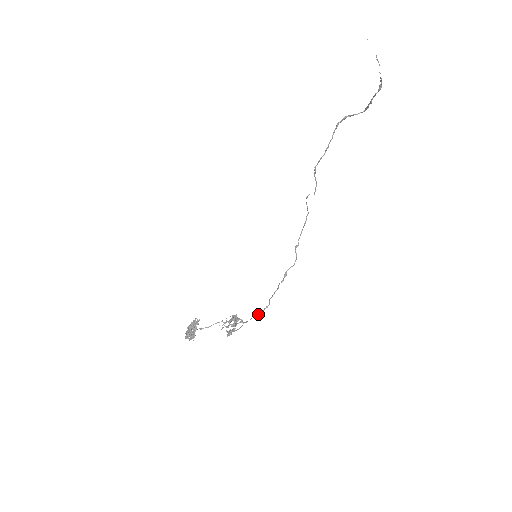
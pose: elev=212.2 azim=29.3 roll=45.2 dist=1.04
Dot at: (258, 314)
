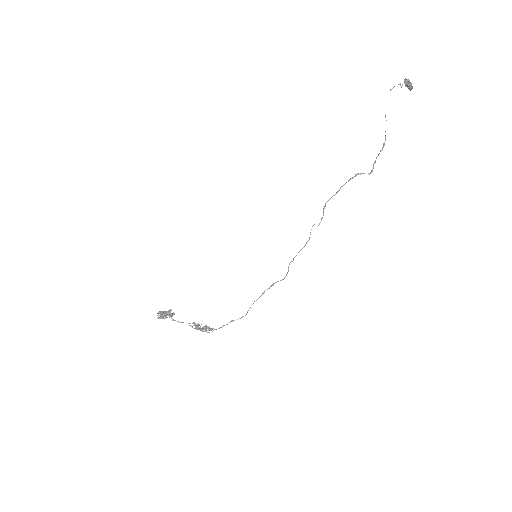
Dot at: (232, 320)
